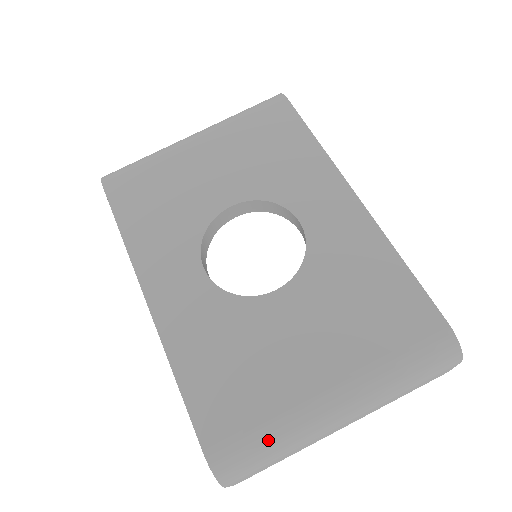
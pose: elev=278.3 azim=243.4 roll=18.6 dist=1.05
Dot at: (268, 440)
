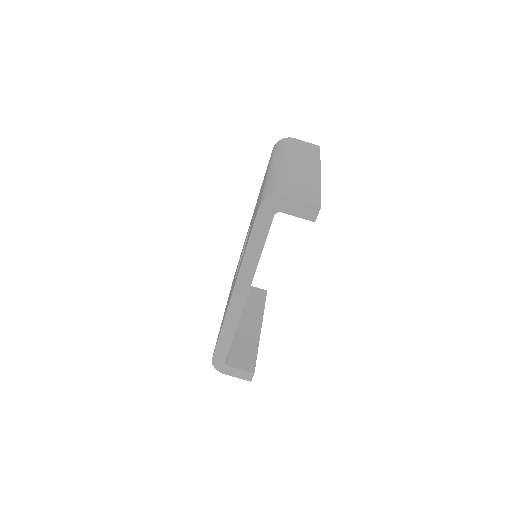
Dot at: (268, 185)
